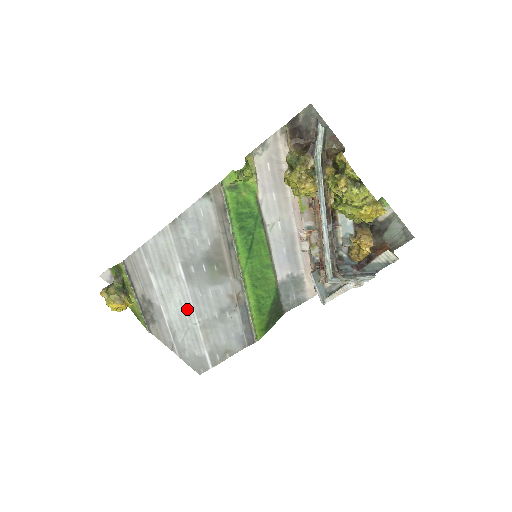
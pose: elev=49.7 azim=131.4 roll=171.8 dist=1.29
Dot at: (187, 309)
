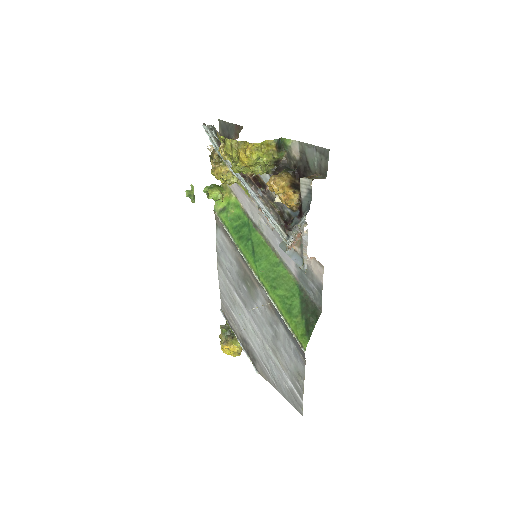
Dot at: (258, 336)
